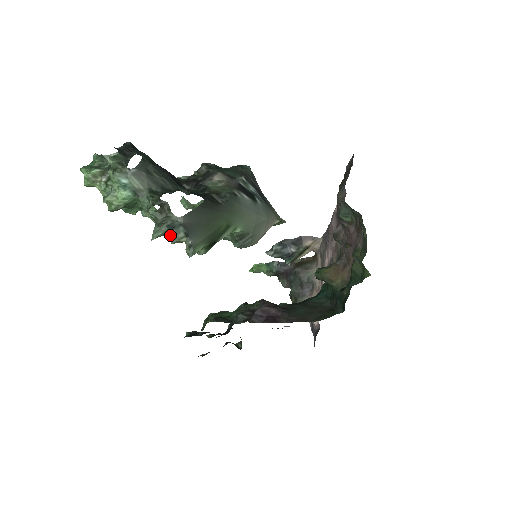
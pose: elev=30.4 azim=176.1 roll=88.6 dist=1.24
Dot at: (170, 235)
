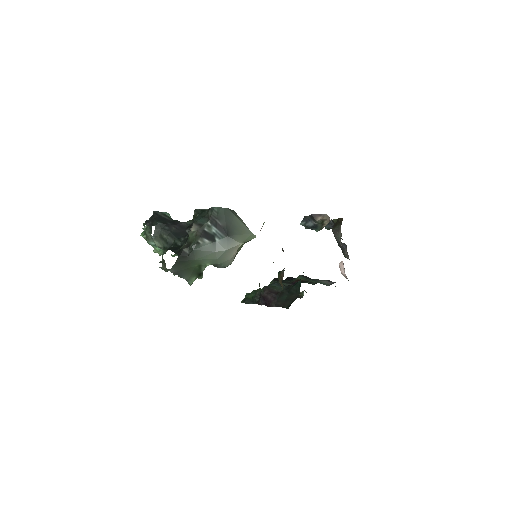
Dot at: occluded
